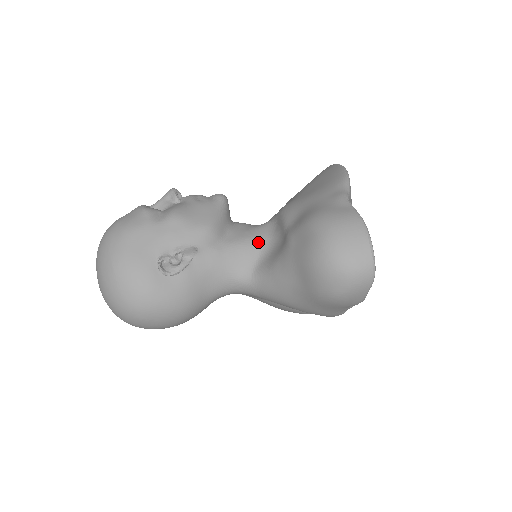
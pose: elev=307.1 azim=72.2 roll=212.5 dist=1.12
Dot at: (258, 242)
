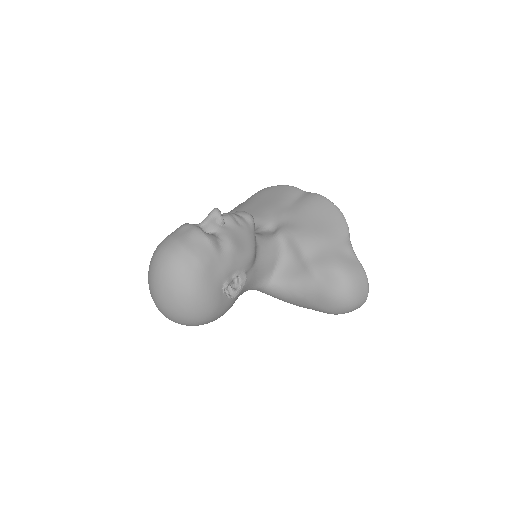
Dot at: (275, 258)
